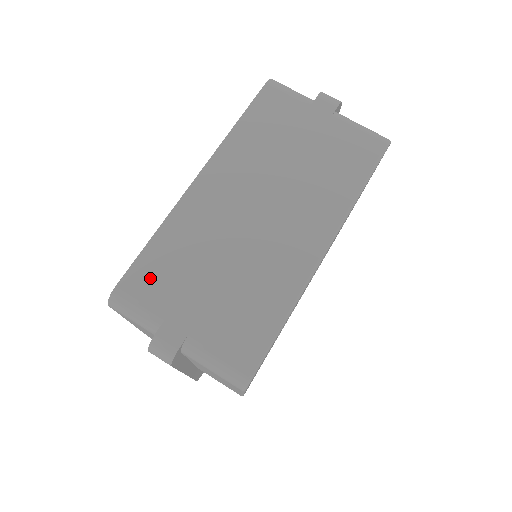
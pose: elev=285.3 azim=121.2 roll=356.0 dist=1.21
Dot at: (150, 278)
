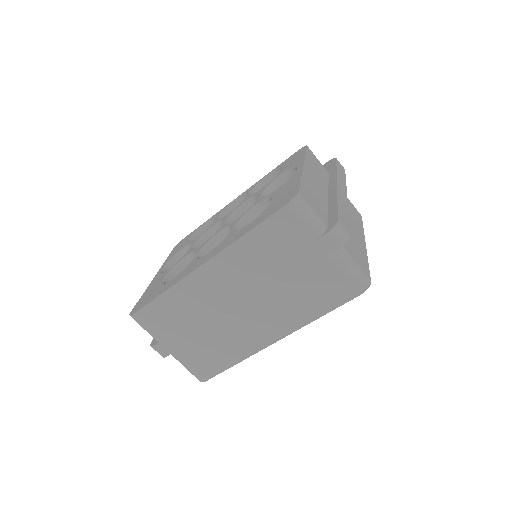
Dot at: (156, 317)
